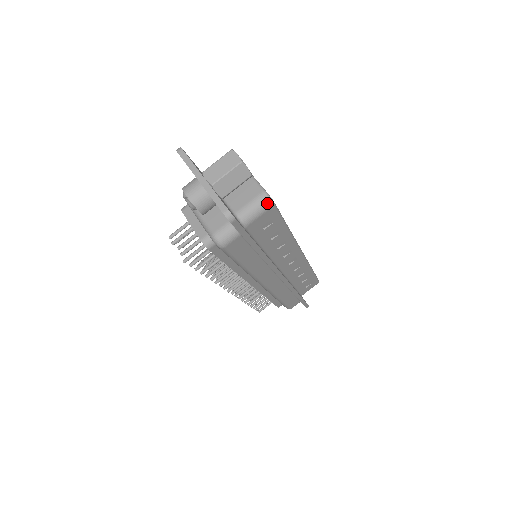
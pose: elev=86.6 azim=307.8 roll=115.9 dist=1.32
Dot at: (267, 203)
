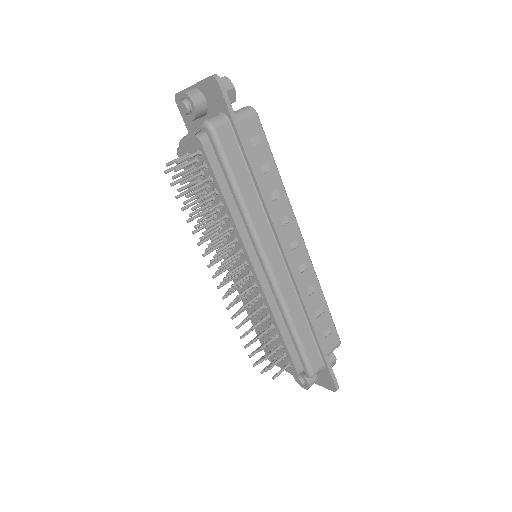
Dot at: (251, 110)
